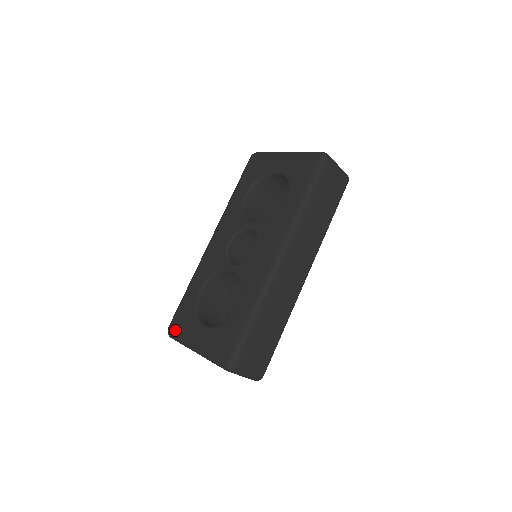
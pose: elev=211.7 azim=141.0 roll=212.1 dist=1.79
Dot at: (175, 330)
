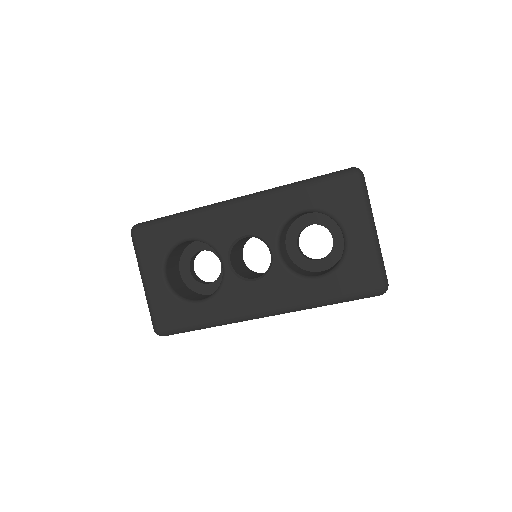
Dot at: (139, 242)
